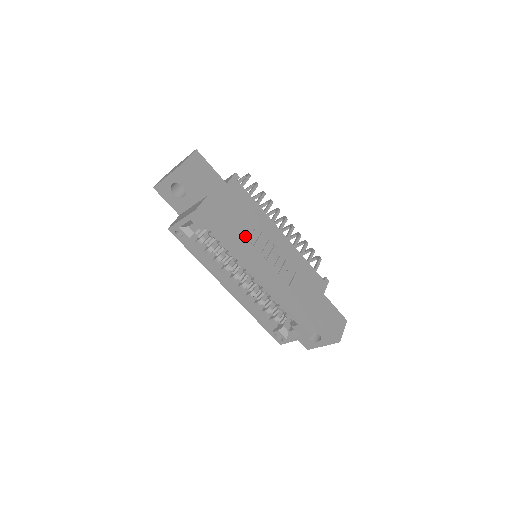
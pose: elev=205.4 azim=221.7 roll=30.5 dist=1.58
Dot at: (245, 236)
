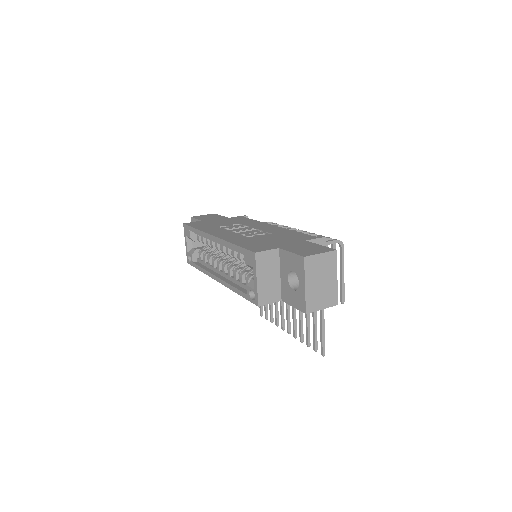
Dot at: (223, 228)
